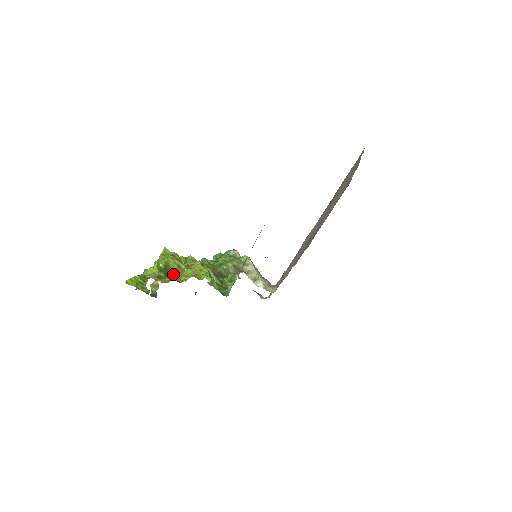
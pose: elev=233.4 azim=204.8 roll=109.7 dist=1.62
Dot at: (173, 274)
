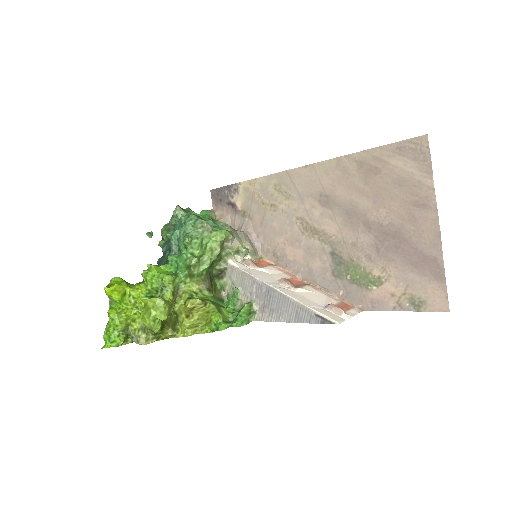
Dot at: occluded
